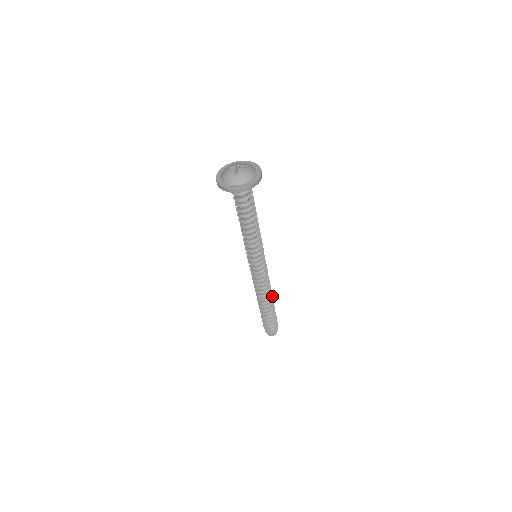
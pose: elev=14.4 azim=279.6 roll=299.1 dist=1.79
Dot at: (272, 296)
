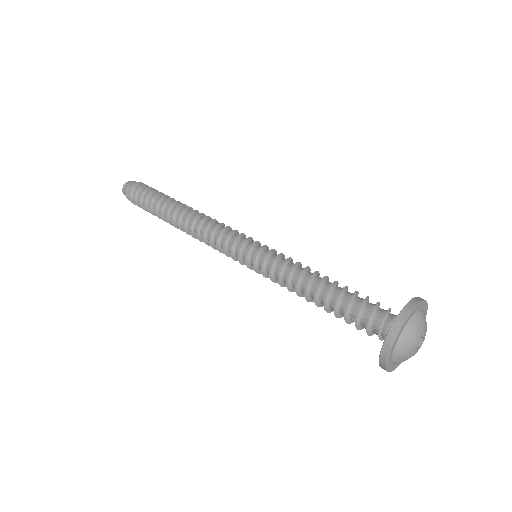
Dot at: occluded
